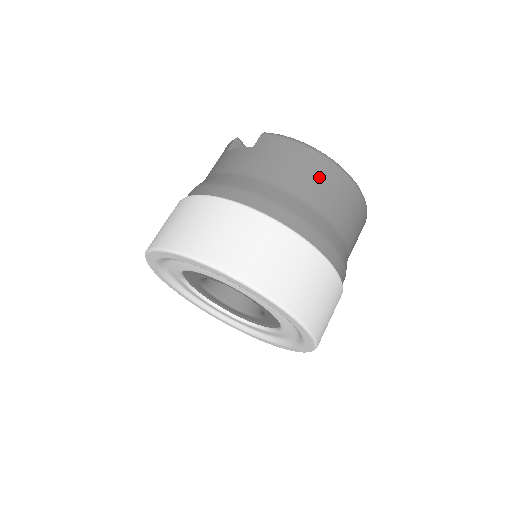
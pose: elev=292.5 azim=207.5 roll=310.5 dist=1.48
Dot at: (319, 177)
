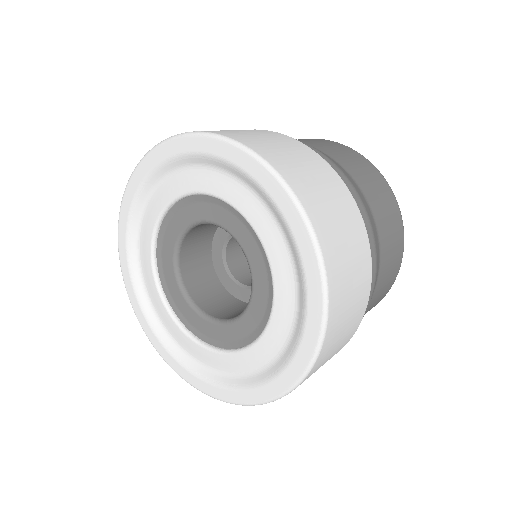
Dot at: (349, 156)
